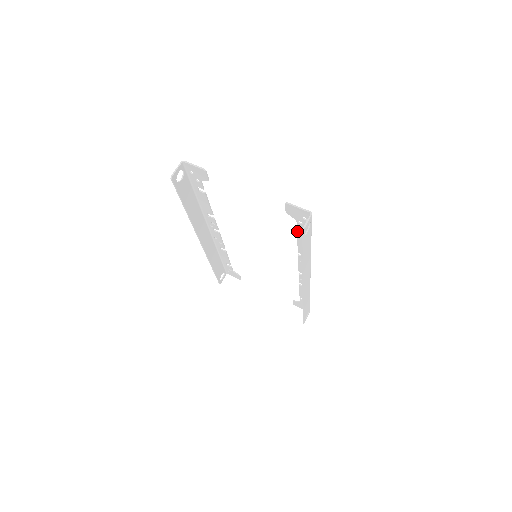
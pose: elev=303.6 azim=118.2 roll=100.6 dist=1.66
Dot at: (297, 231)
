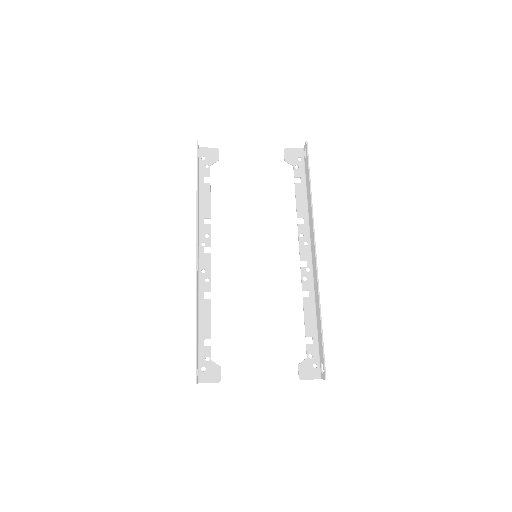
Dot at: (294, 183)
